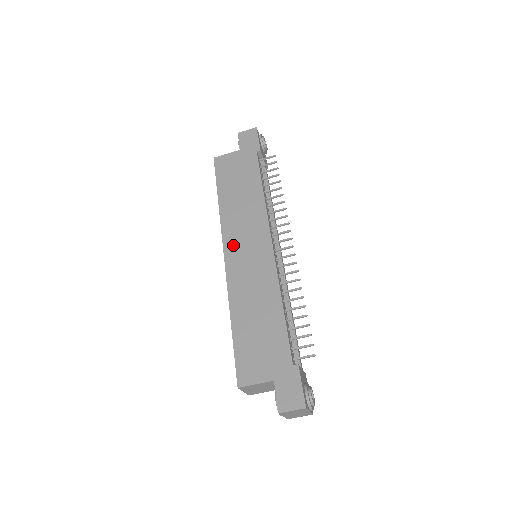
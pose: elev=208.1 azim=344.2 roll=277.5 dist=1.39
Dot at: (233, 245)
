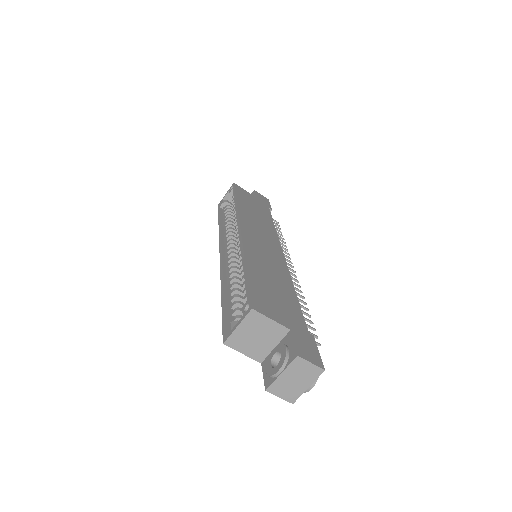
Dot at: (249, 229)
